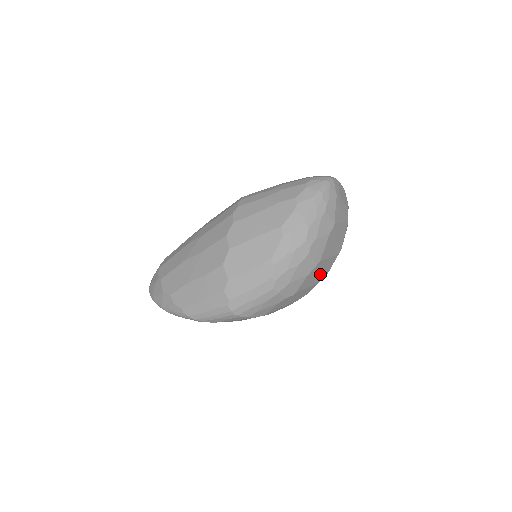
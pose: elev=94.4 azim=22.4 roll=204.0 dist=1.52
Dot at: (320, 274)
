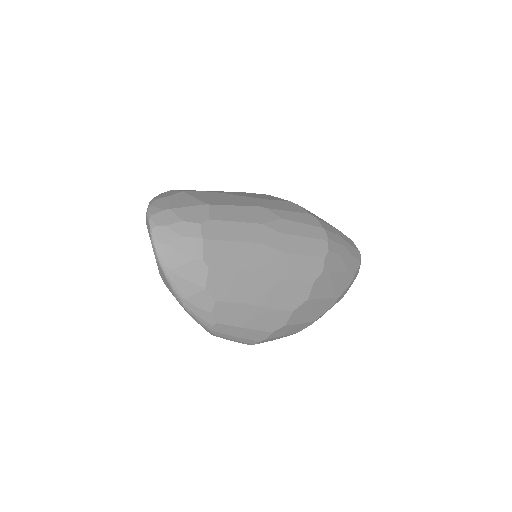
Dot at: occluded
